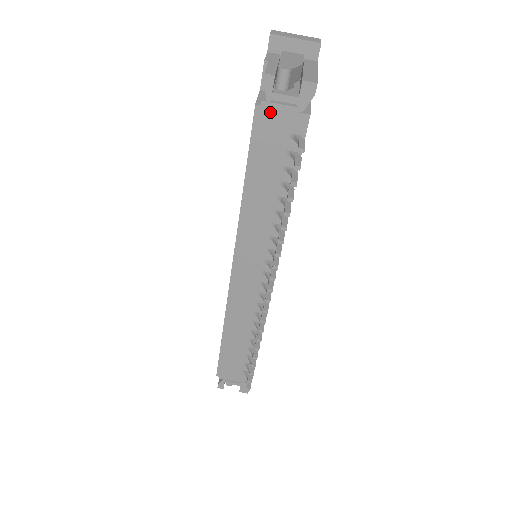
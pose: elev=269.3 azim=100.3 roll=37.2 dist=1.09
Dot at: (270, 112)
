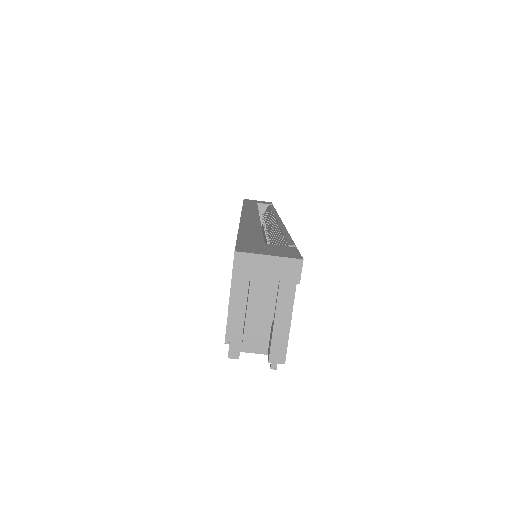
Dot at: occluded
